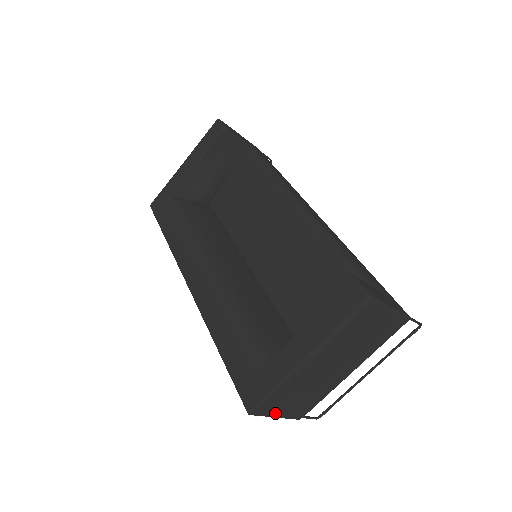
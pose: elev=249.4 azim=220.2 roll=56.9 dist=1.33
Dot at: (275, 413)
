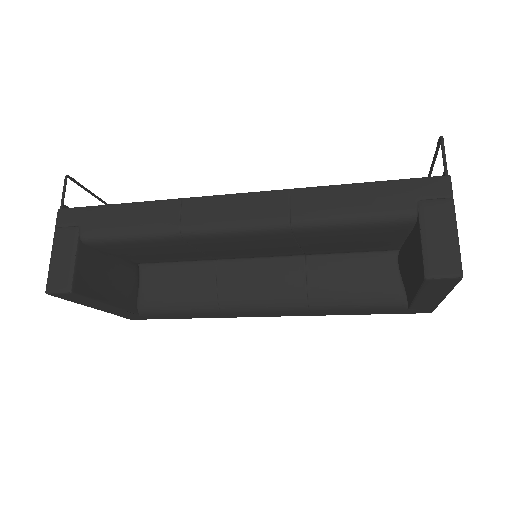
Dot at: occluded
